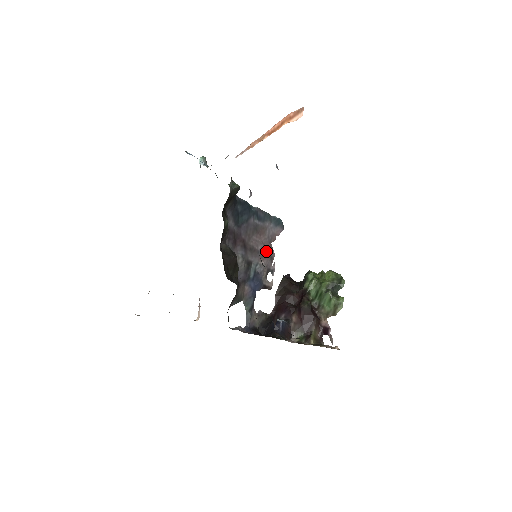
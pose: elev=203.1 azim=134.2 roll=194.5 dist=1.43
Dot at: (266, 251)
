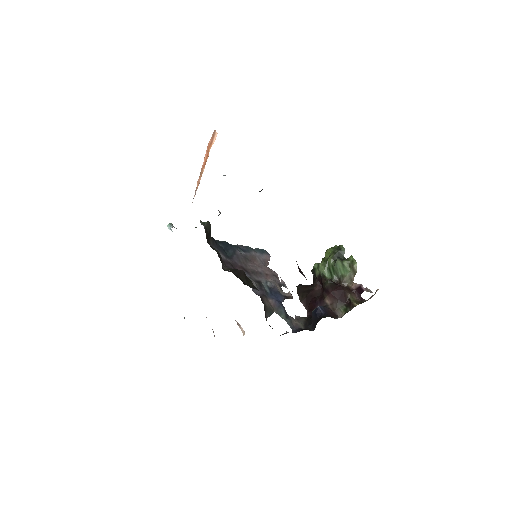
Dot at: (267, 272)
